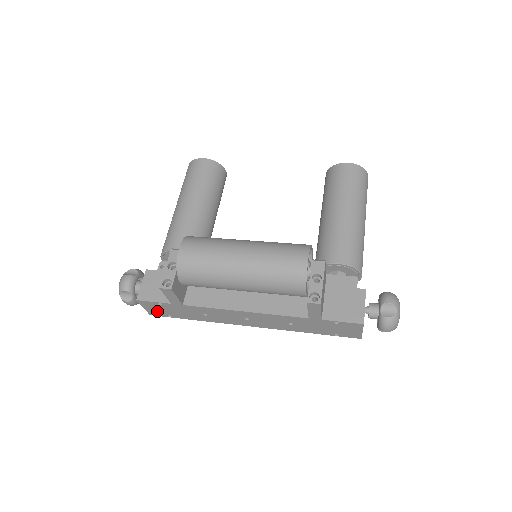
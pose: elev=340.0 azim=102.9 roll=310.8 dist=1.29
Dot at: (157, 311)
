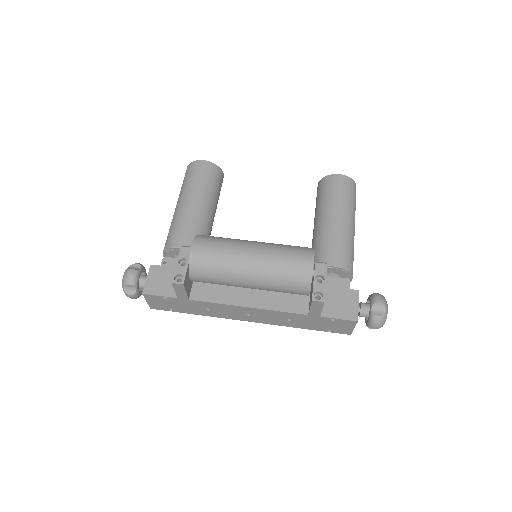
Dot at: (159, 305)
